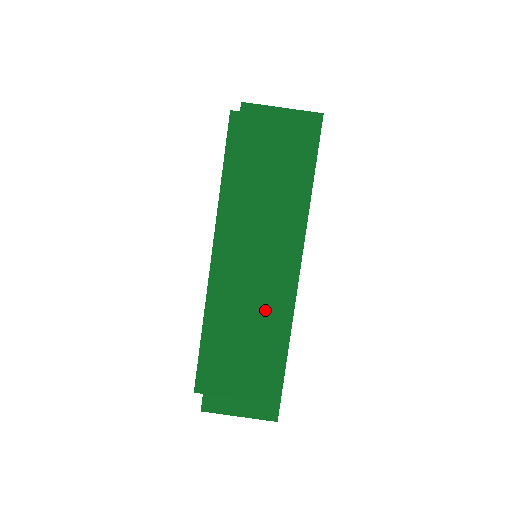
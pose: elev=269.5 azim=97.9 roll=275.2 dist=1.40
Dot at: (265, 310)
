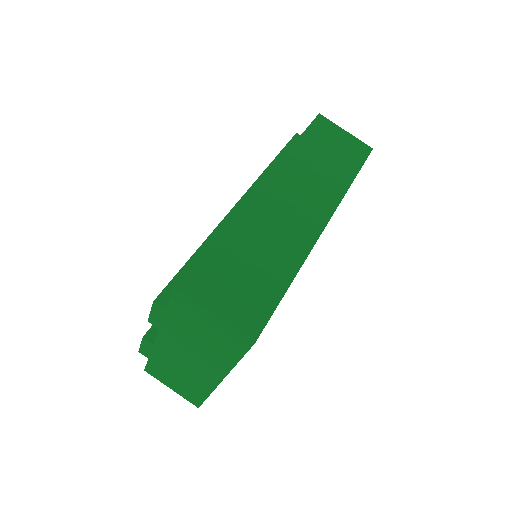
Dot at: (285, 235)
